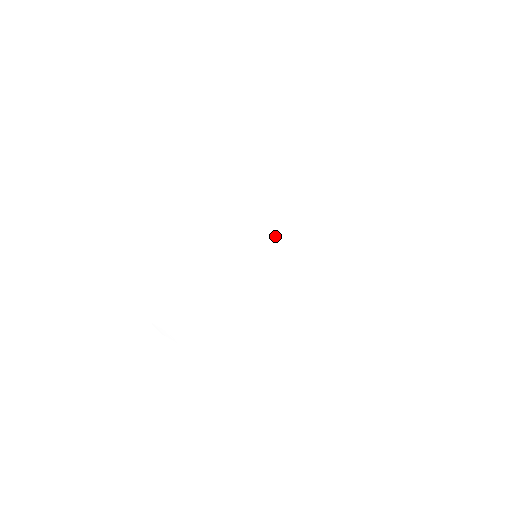
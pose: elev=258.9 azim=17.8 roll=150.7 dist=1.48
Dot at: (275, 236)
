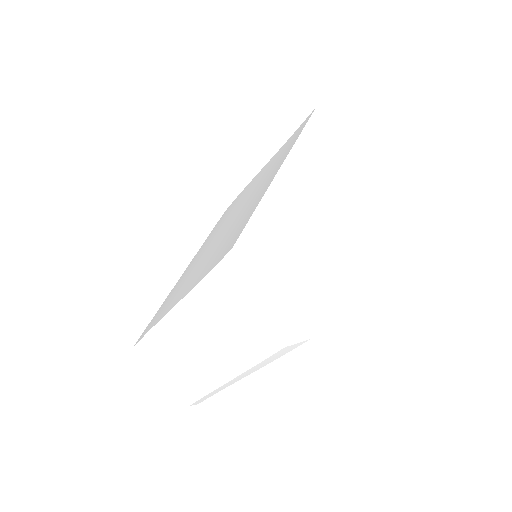
Dot at: occluded
